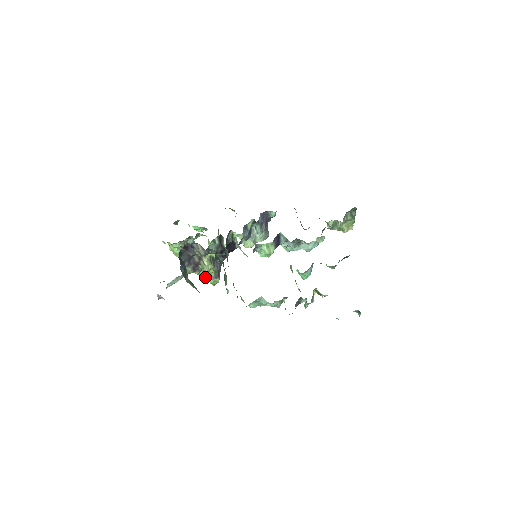
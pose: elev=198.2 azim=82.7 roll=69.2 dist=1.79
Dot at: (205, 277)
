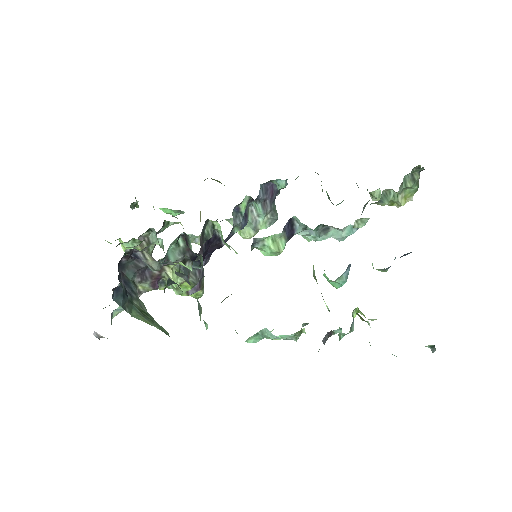
Dot at: (178, 292)
